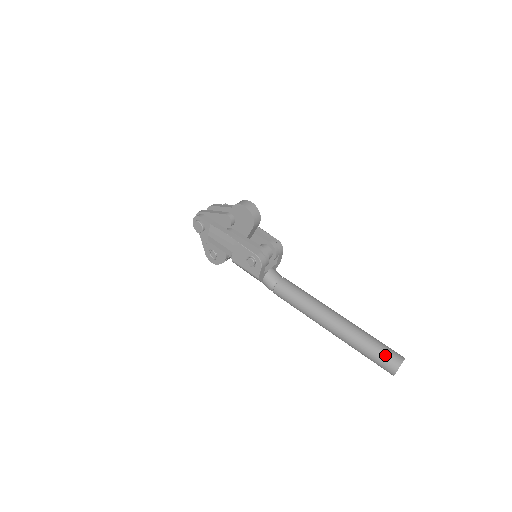
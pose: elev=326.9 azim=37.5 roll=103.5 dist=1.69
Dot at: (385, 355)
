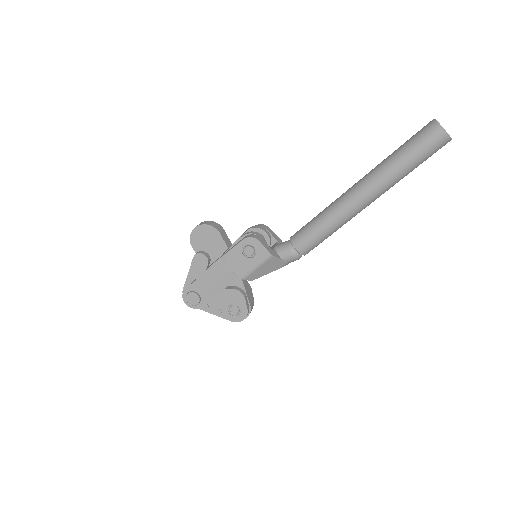
Dot at: (417, 137)
